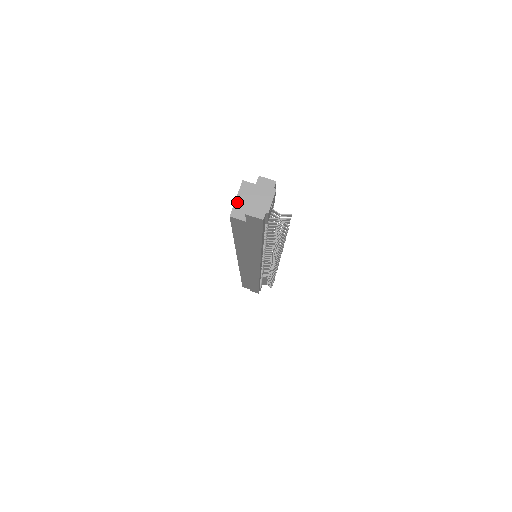
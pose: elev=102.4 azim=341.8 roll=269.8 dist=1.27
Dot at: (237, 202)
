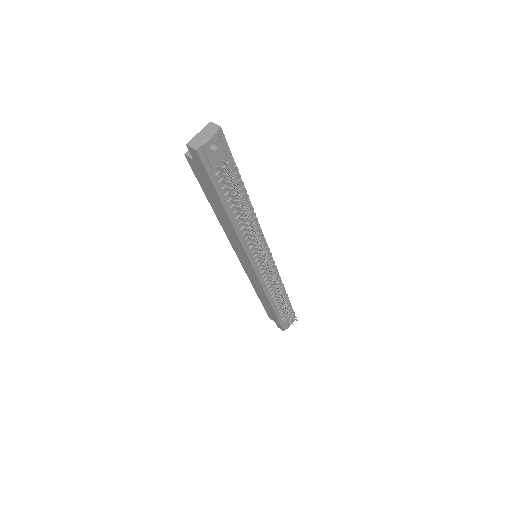
Dot at: occluded
